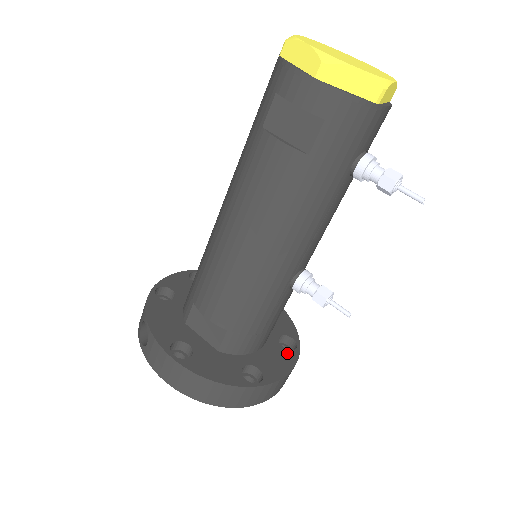
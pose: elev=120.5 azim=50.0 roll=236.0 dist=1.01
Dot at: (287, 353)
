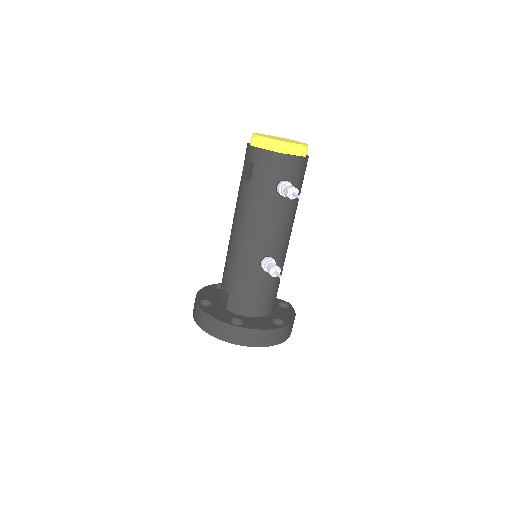
Dot at: (272, 324)
